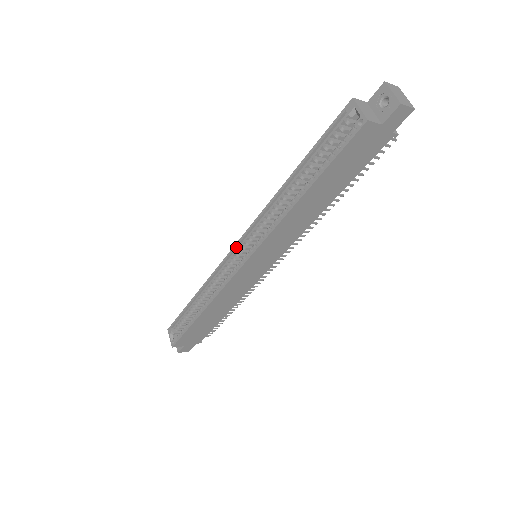
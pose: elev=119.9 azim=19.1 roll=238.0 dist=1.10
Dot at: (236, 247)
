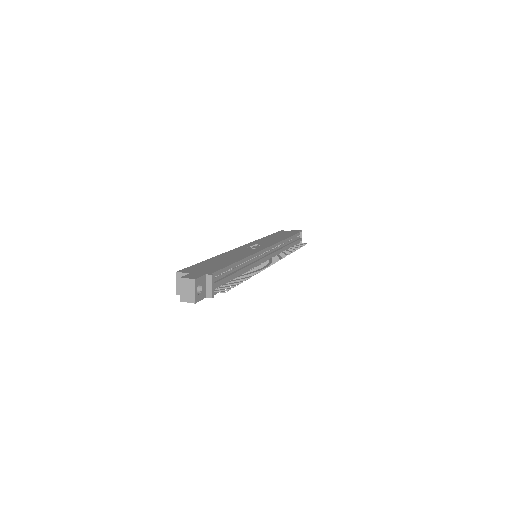
Dot at: occluded
